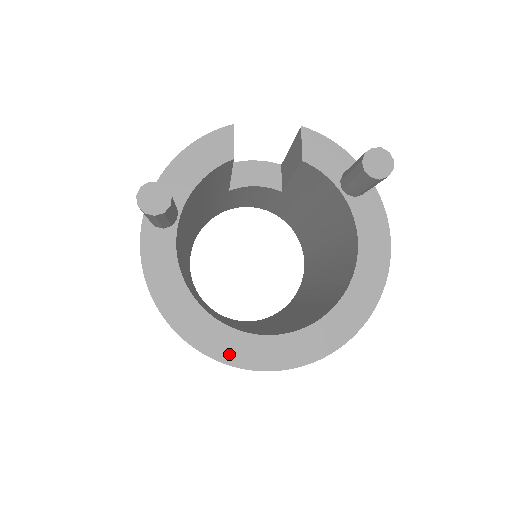
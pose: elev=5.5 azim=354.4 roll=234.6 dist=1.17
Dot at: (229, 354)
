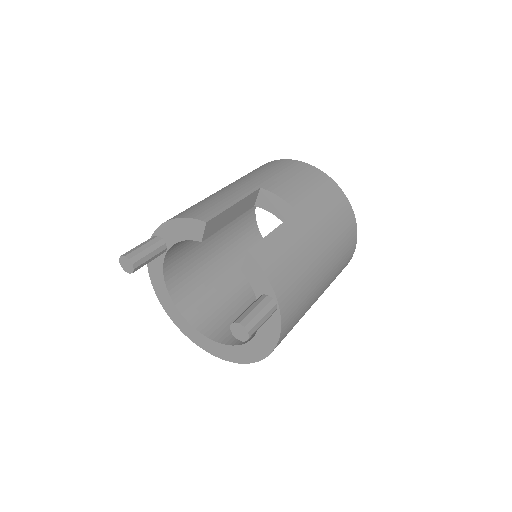
Dot at: (178, 323)
